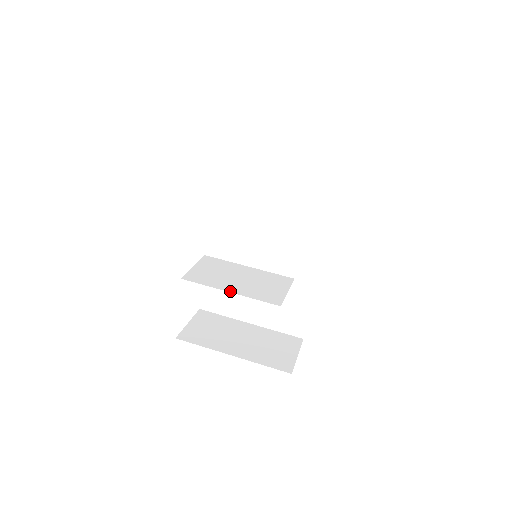
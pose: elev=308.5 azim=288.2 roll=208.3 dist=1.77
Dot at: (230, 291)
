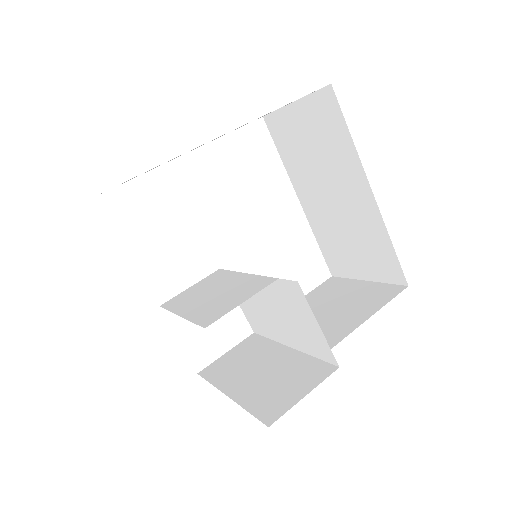
Dot at: (181, 314)
